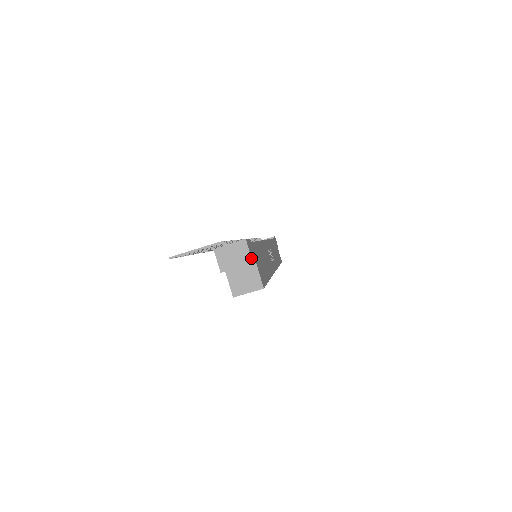
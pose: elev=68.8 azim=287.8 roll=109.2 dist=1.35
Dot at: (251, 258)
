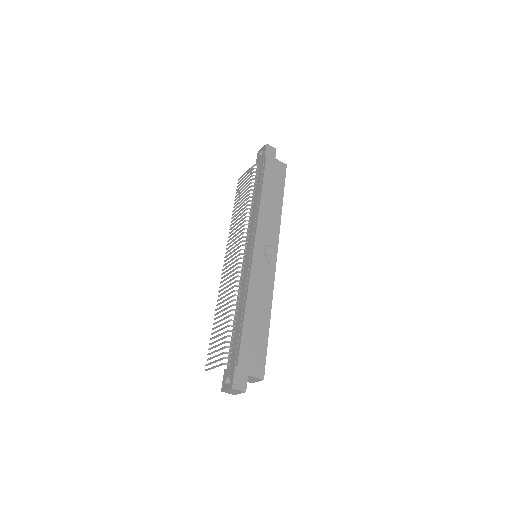
Dot at: (243, 391)
